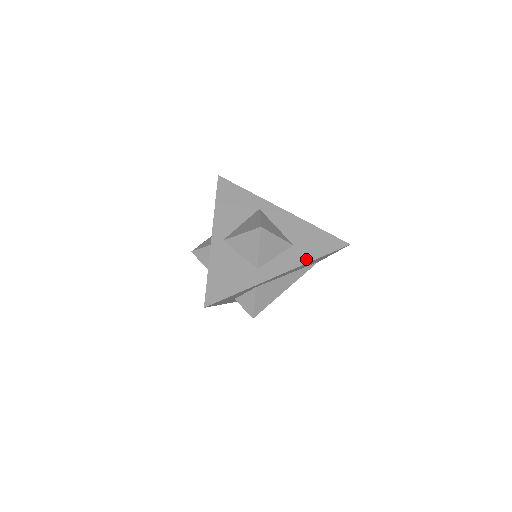
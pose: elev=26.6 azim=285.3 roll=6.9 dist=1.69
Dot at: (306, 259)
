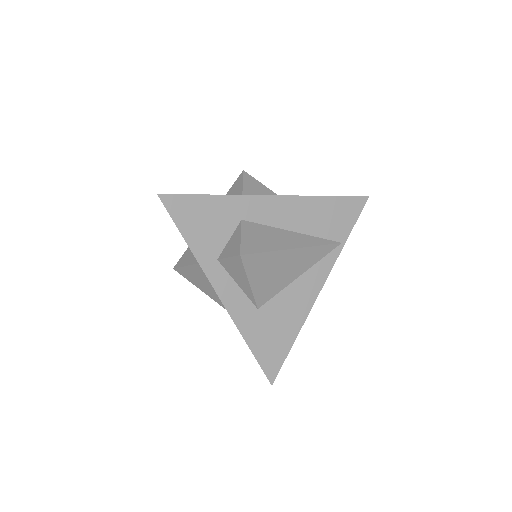
Dot at: (308, 198)
